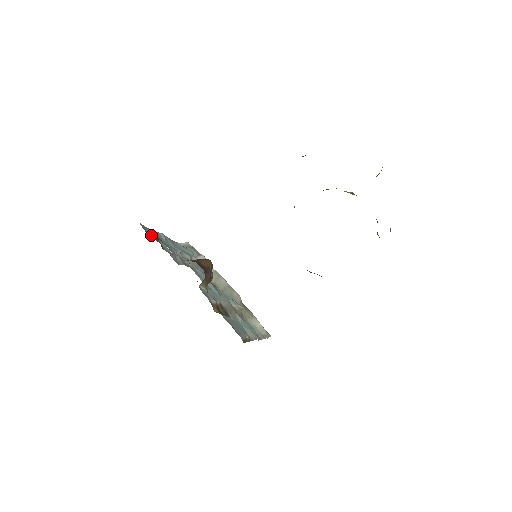
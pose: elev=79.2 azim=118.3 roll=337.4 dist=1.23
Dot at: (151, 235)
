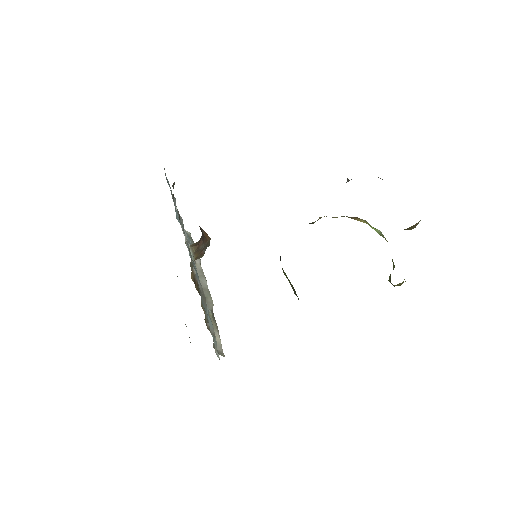
Dot at: (168, 183)
